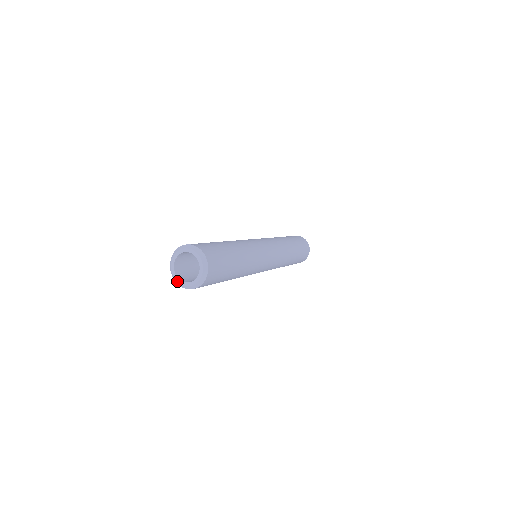
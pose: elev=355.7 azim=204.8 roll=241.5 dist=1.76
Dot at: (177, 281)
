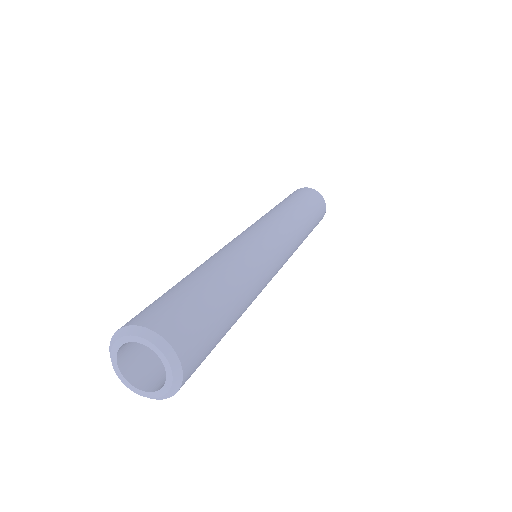
Dot at: (111, 356)
